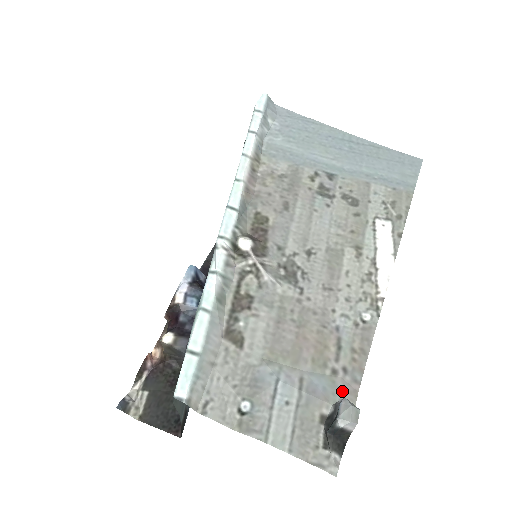
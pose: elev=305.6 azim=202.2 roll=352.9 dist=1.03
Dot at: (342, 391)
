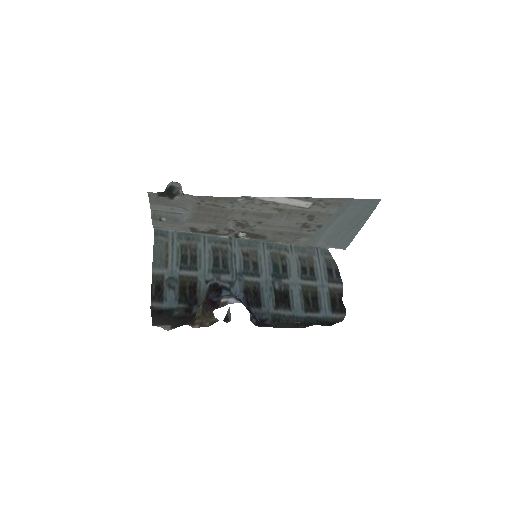
Dot at: (190, 198)
